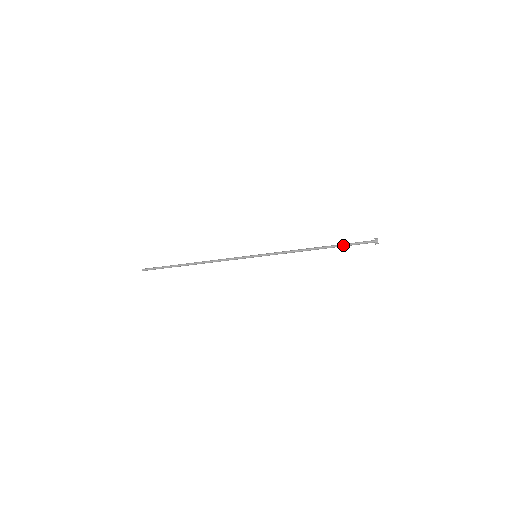
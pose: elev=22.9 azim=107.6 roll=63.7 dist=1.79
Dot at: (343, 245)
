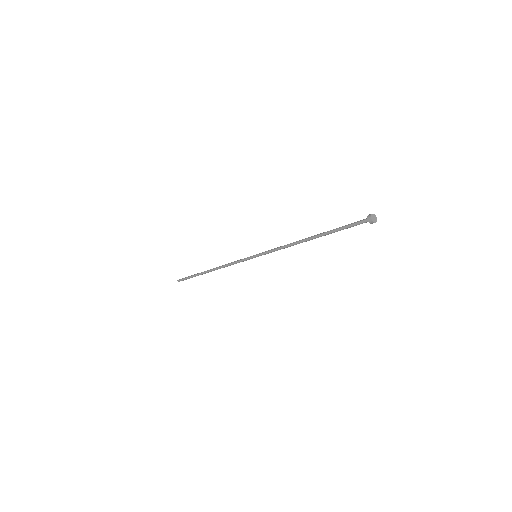
Dot at: (334, 231)
